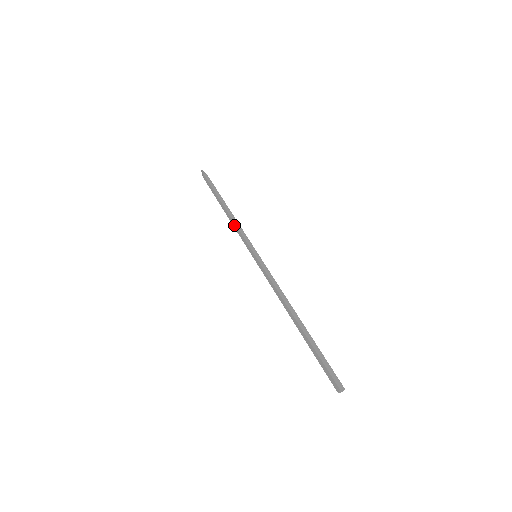
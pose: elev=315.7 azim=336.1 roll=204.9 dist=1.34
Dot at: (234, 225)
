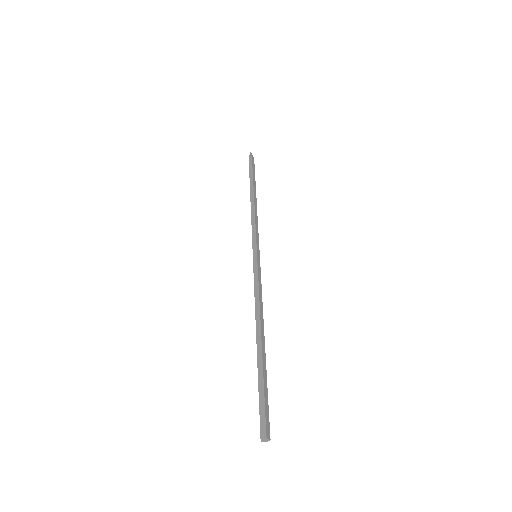
Dot at: (251, 218)
